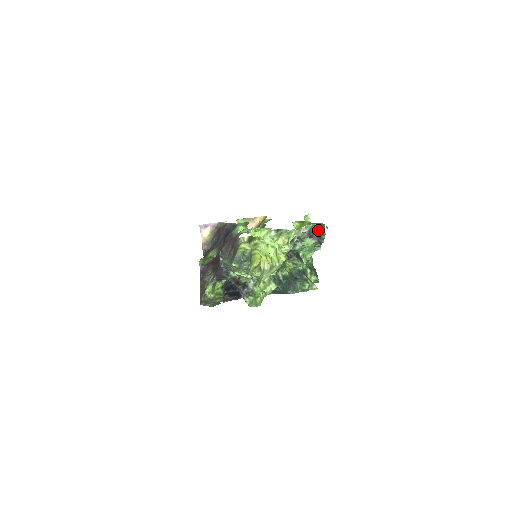
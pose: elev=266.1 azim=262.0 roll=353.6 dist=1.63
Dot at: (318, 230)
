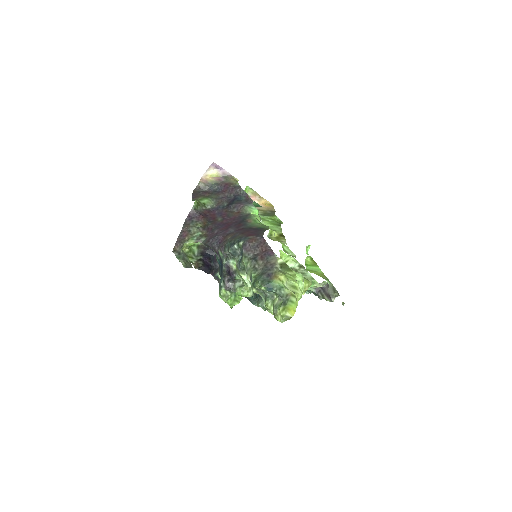
Dot at: (329, 291)
